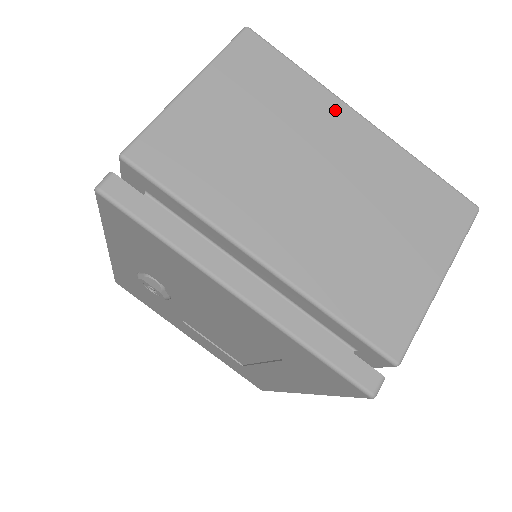
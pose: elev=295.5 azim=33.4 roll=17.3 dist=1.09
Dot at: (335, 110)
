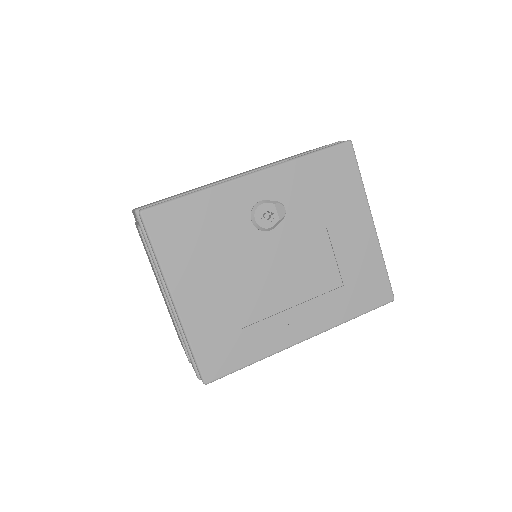
Dot at: occluded
